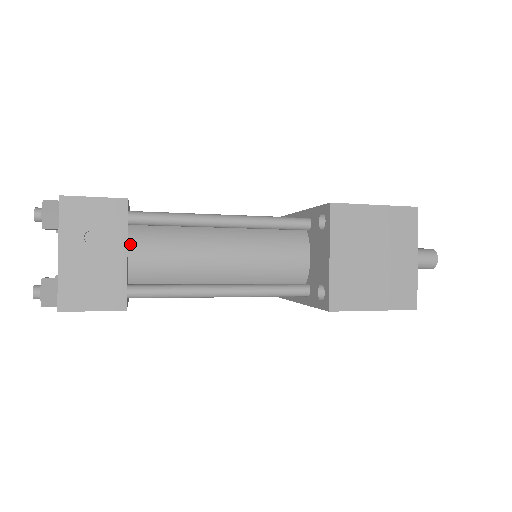
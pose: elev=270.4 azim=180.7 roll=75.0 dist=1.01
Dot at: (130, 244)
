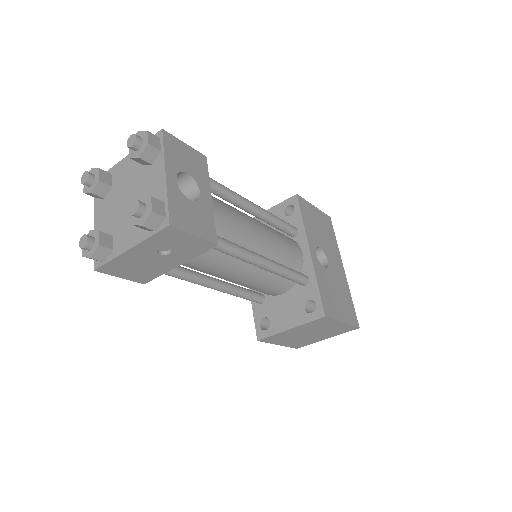
Dot at: occluded
